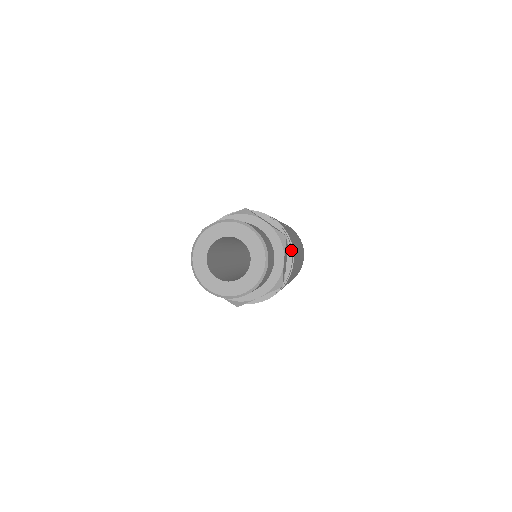
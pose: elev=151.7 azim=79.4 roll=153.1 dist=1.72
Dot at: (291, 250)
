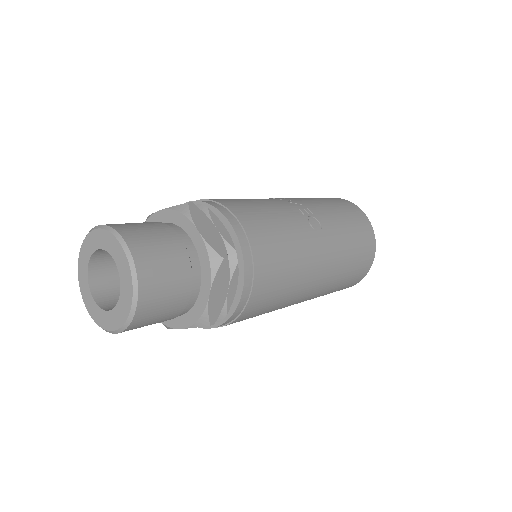
Dot at: (244, 275)
